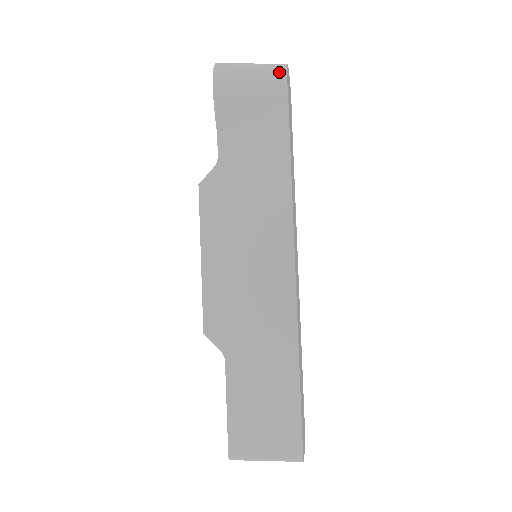
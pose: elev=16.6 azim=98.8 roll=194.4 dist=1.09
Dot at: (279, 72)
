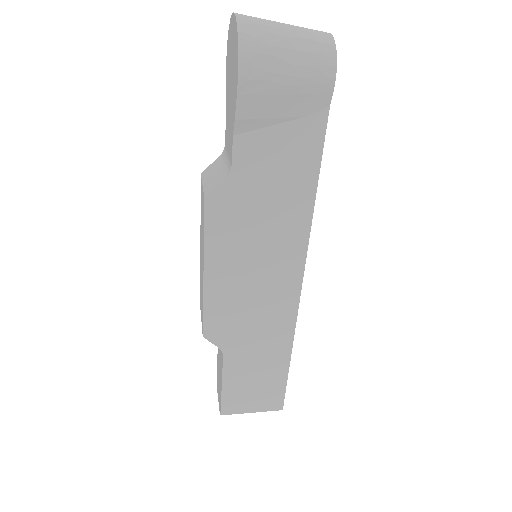
Dot at: (327, 63)
